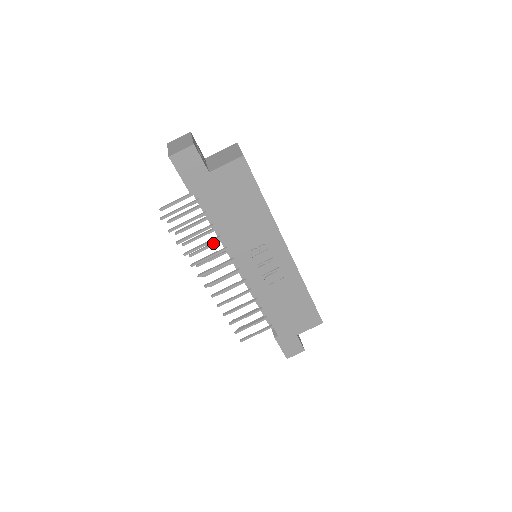
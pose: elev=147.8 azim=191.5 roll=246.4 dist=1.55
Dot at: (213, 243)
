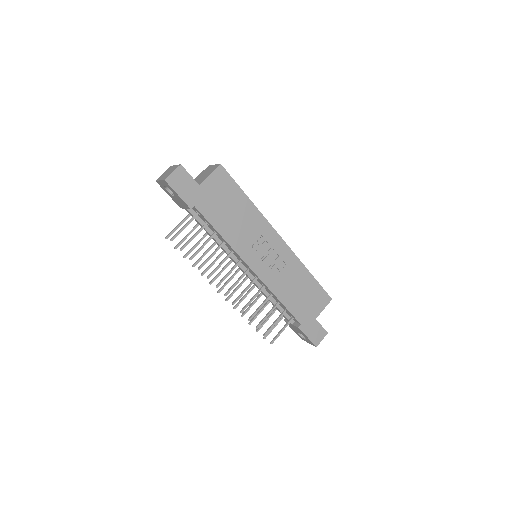
Dot at: (217, 257)
